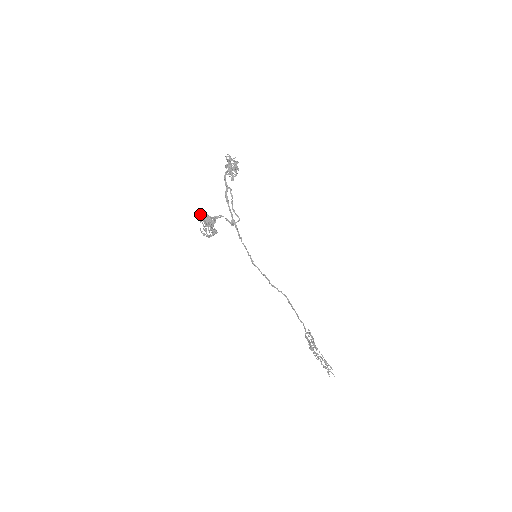
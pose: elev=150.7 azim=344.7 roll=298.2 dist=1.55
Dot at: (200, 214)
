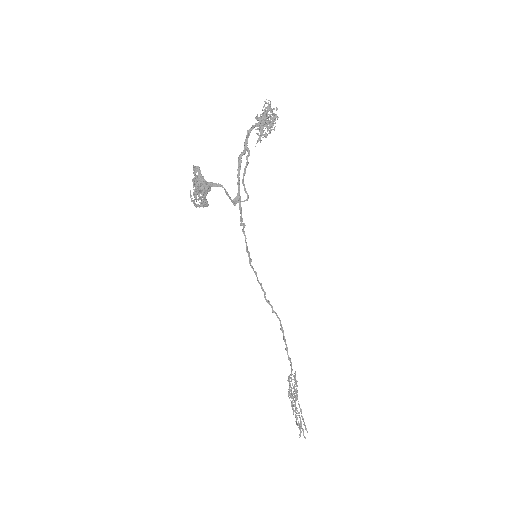
Dot at: (194, 171)
